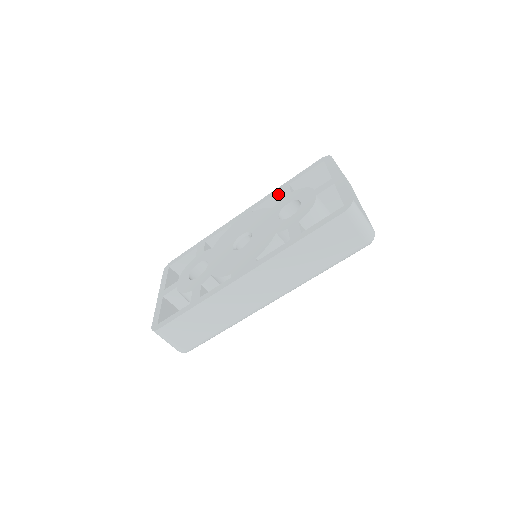
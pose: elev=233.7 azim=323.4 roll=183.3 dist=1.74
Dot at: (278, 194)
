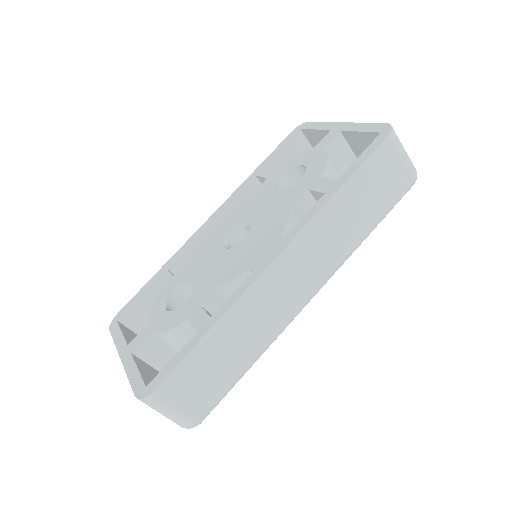
Dot at: (254, 181)
